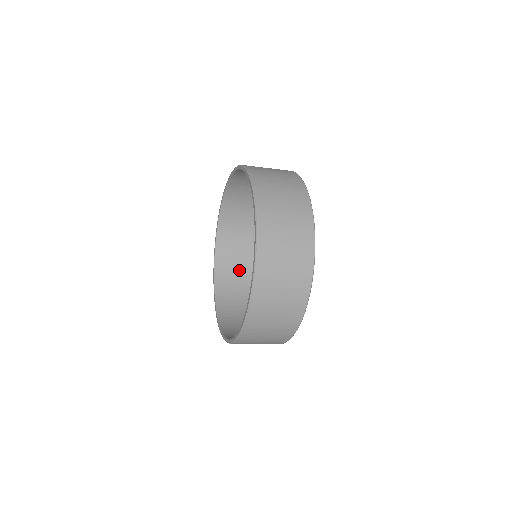
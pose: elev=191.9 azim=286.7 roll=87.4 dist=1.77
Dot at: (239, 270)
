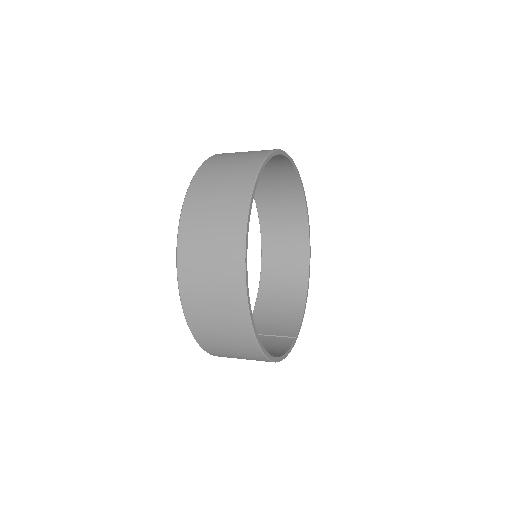
Dot at: (287, 223)
